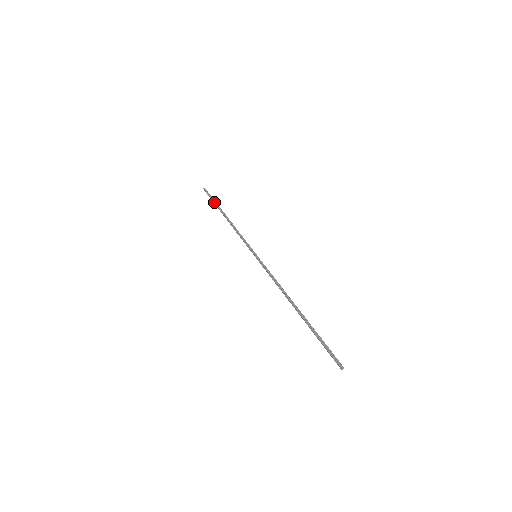
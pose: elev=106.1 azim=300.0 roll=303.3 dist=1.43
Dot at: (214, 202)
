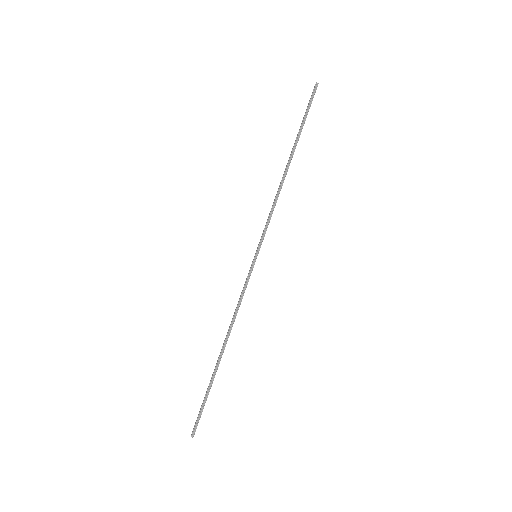
Dot at: (302, 124)
